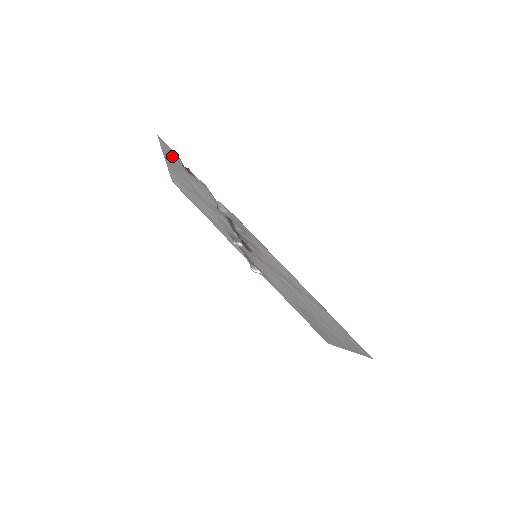
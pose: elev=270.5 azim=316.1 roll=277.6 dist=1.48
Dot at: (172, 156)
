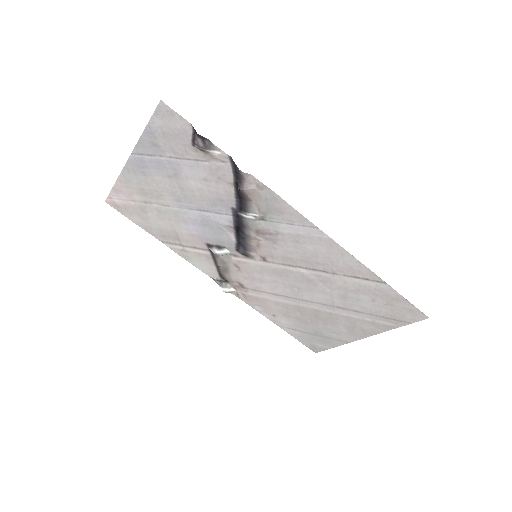
Dot at: (169, 133)
